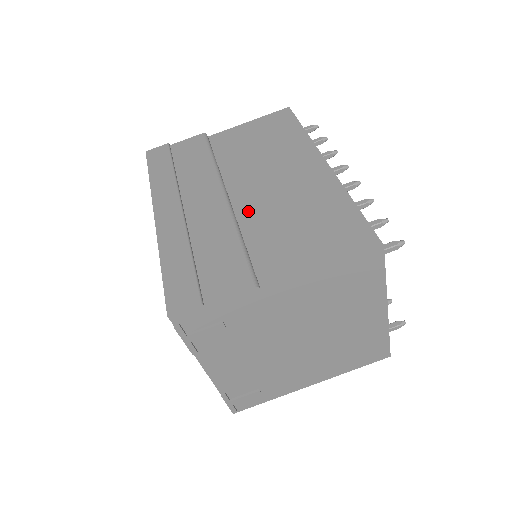
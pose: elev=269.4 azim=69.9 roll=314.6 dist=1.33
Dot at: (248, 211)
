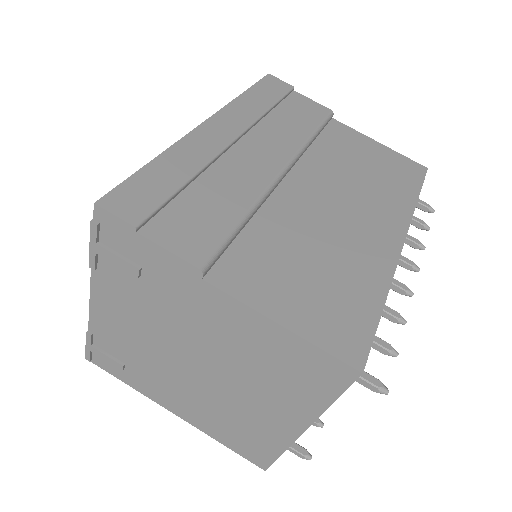
Dot at: (285, 204)
